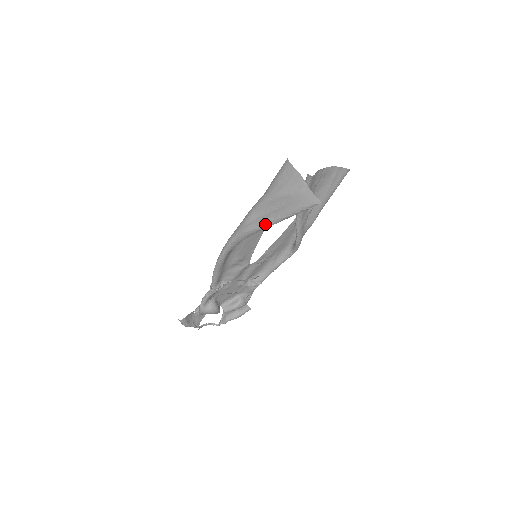
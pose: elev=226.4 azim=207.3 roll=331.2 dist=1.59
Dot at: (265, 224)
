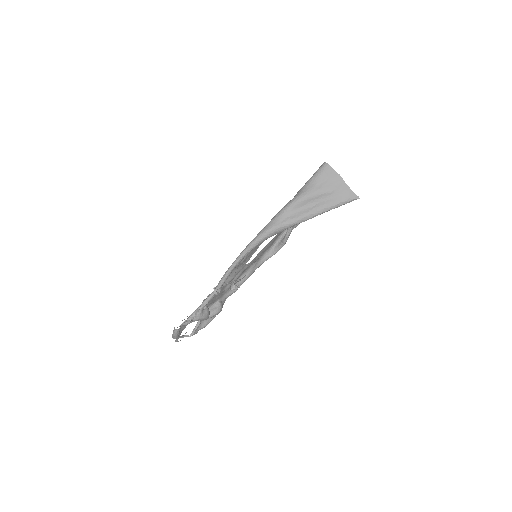
Dot at: (303, 219)
